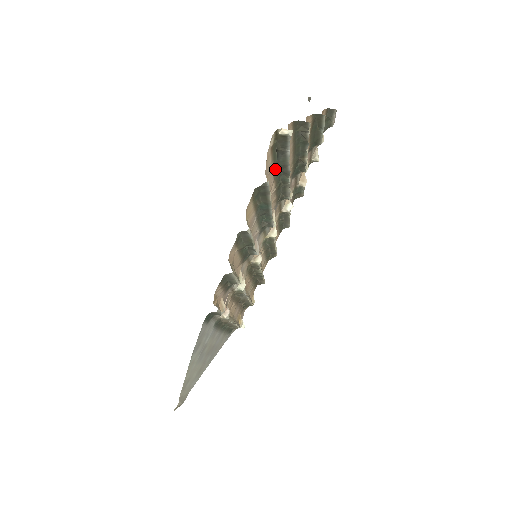
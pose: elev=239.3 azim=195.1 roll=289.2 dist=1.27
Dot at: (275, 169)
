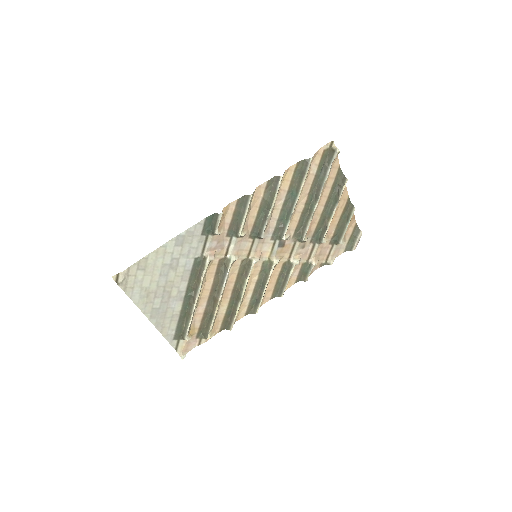
Dot at: (314, 182)
